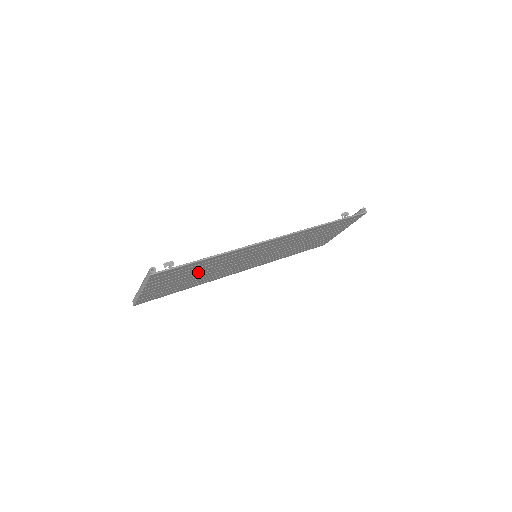
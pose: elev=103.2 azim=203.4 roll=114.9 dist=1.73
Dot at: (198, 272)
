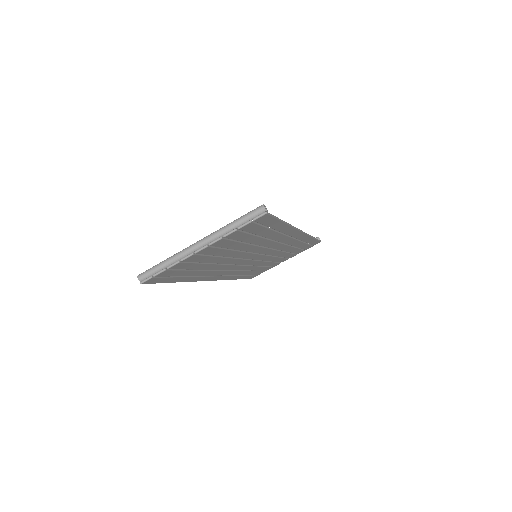
Dot at: (241, 248)
